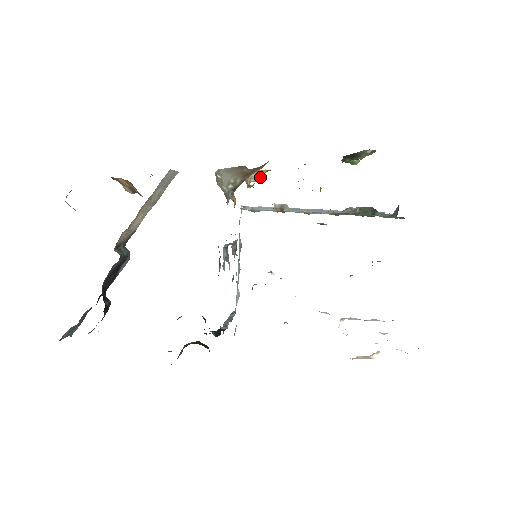
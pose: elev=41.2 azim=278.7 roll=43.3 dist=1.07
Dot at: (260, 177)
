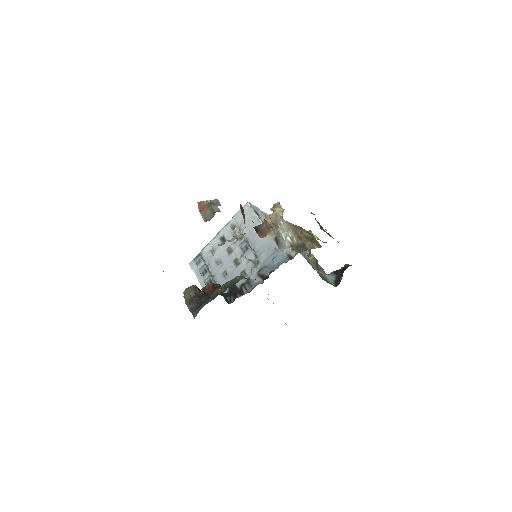
Dot at: occluded
